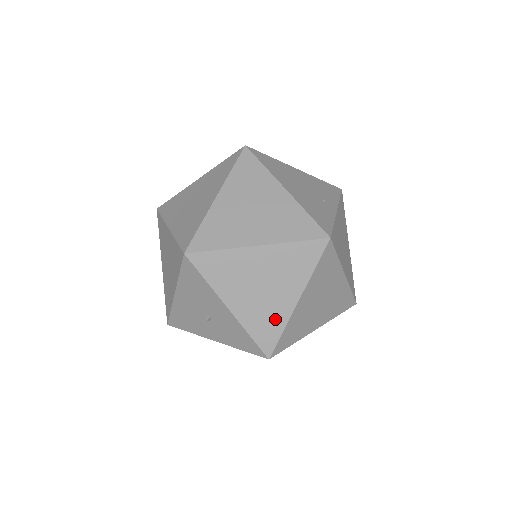
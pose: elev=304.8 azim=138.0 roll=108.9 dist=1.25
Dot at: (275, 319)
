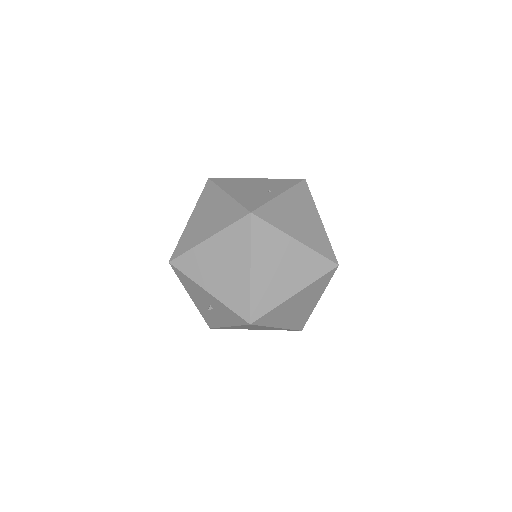
Dot at: (241, 290)
